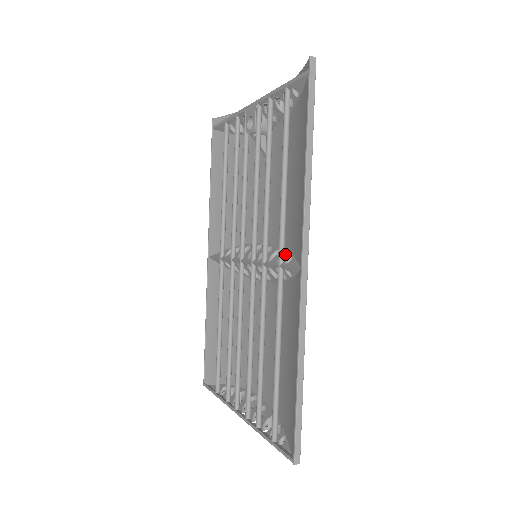
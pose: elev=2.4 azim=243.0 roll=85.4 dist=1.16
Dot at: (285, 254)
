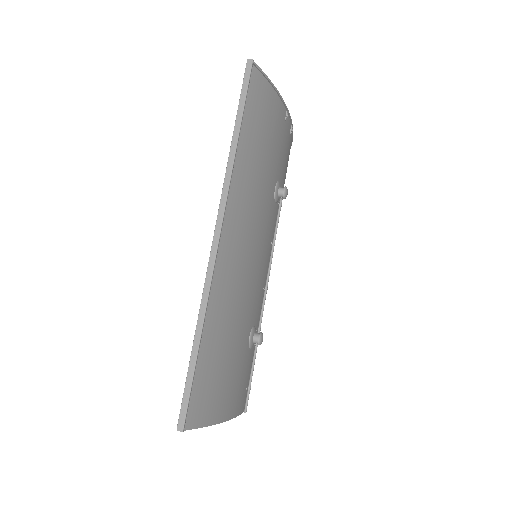
Dot at: occluded
